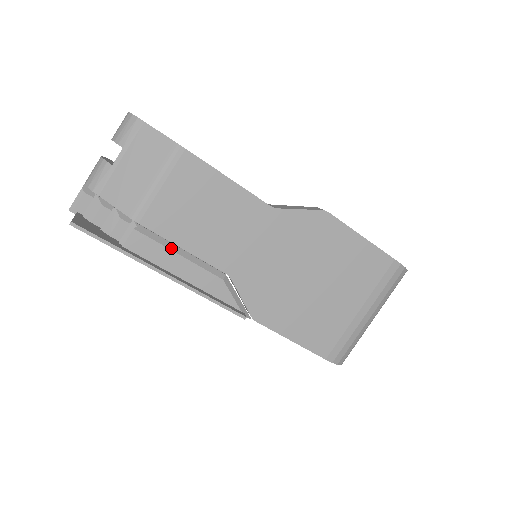
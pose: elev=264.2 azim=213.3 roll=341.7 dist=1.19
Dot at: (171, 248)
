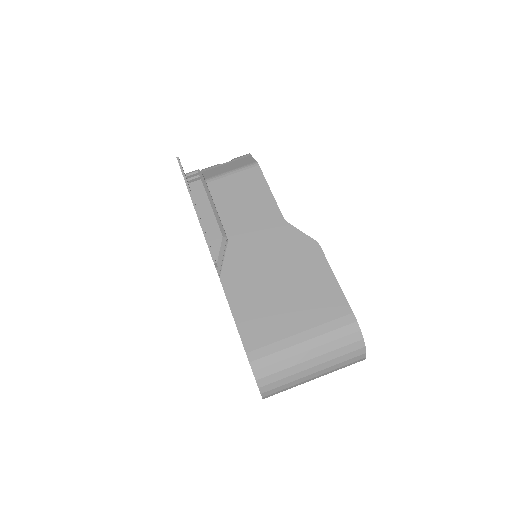
Dot at: (211, 202)
